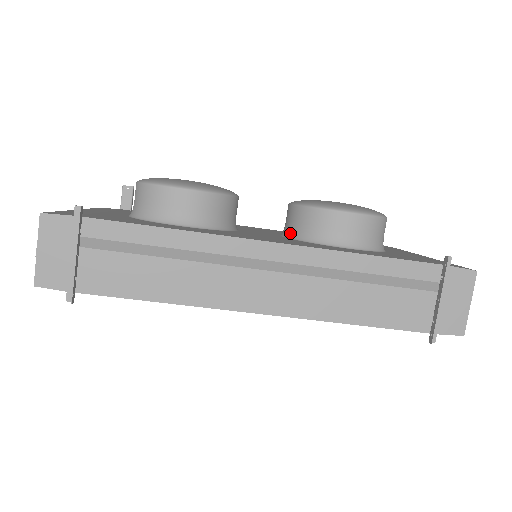
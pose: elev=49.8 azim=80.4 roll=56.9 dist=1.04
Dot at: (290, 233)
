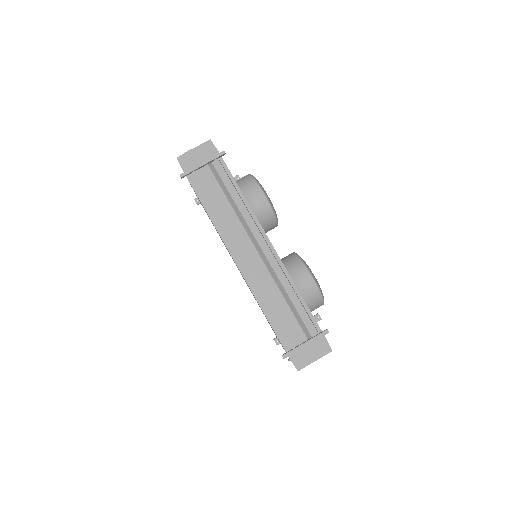
Dot at: occluded
